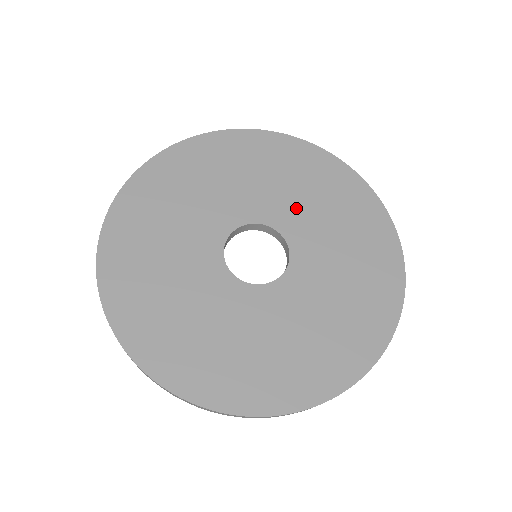
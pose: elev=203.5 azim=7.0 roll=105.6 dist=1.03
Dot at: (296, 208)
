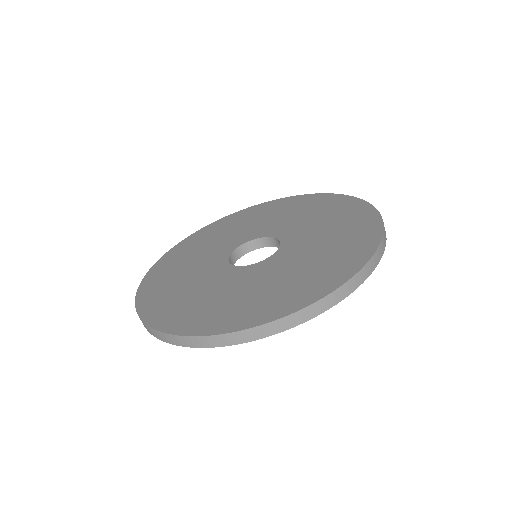
Dot at: (305, 229)
